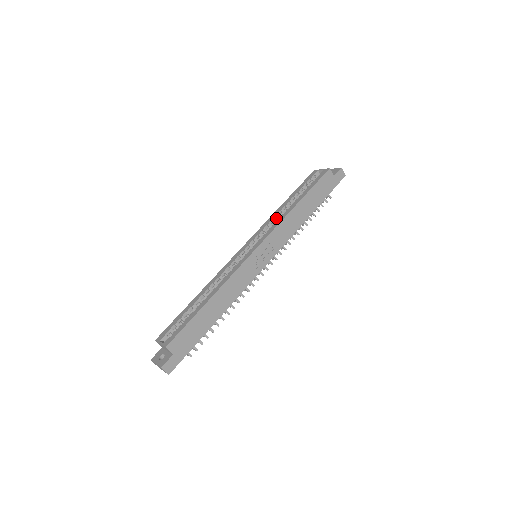
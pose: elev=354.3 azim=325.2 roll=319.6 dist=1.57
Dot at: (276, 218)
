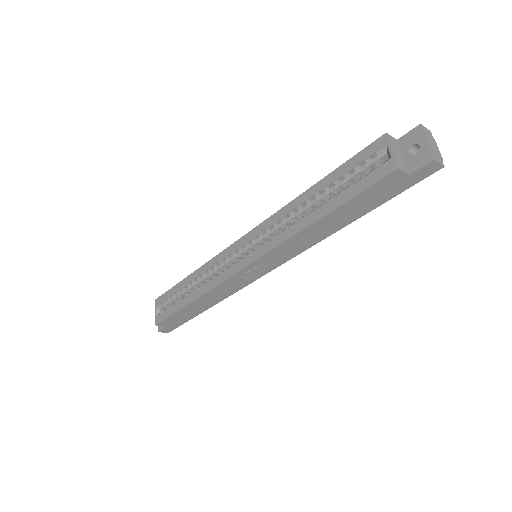
Dot at: (289, 216)
